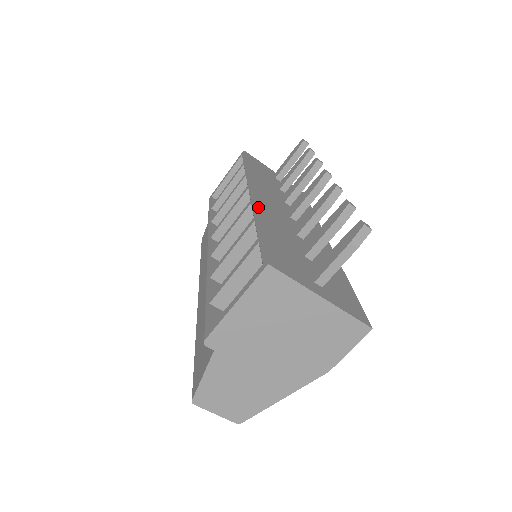
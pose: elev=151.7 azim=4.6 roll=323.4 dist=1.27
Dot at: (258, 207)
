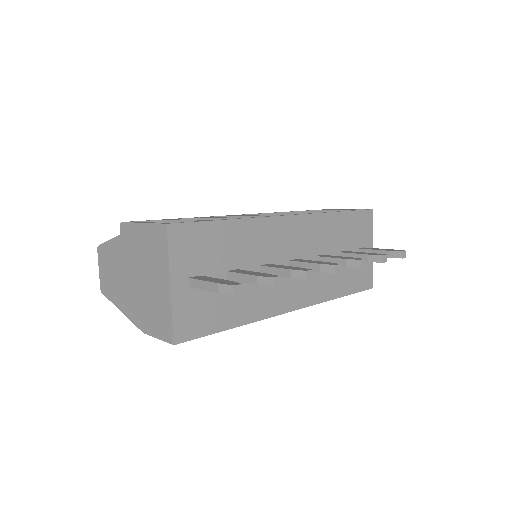
Dot at: (264, 220)
